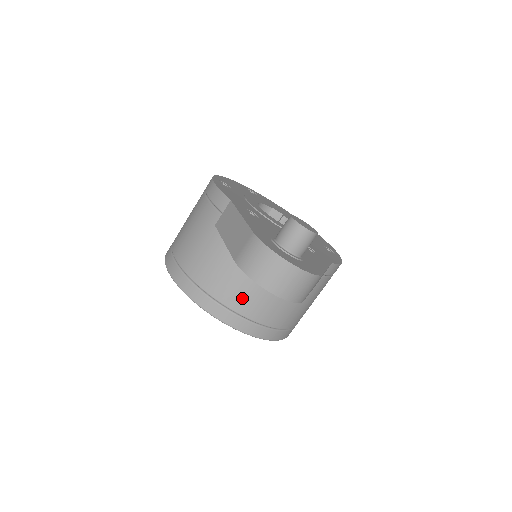
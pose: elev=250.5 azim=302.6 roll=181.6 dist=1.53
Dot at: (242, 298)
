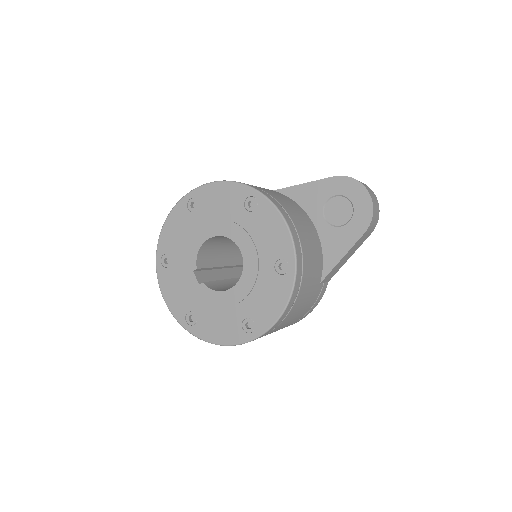
Dot at: (299, 222)
